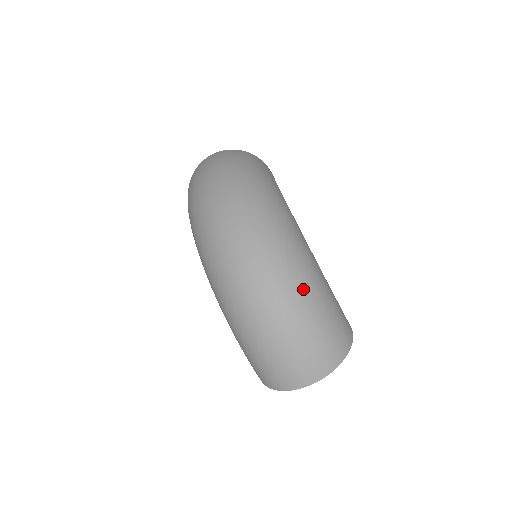
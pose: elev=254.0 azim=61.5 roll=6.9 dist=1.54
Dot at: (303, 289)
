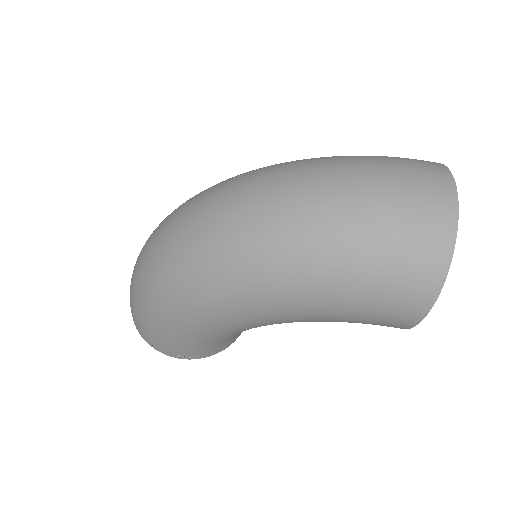
Dot at: (311, 159)
